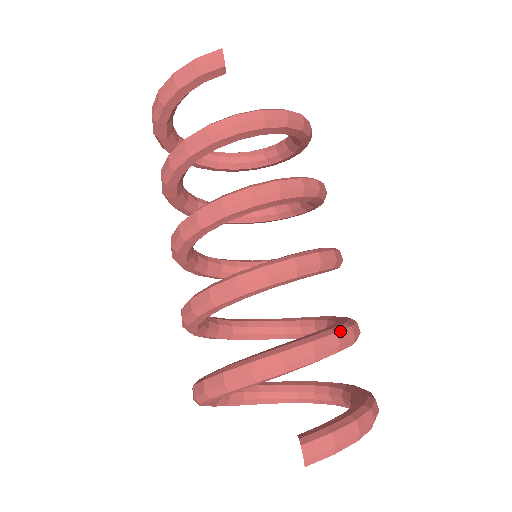
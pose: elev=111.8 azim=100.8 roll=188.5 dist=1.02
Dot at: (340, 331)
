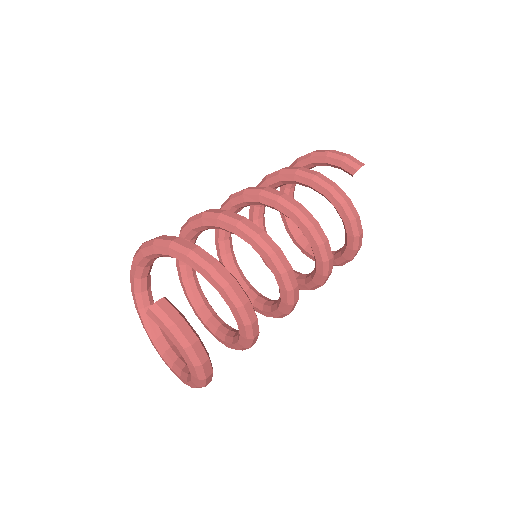
Dot at: occluded
